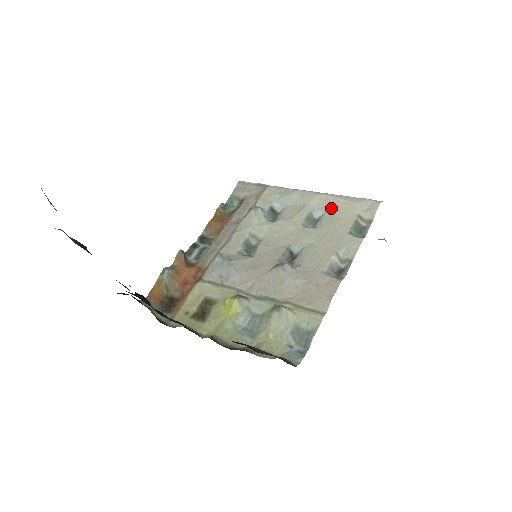
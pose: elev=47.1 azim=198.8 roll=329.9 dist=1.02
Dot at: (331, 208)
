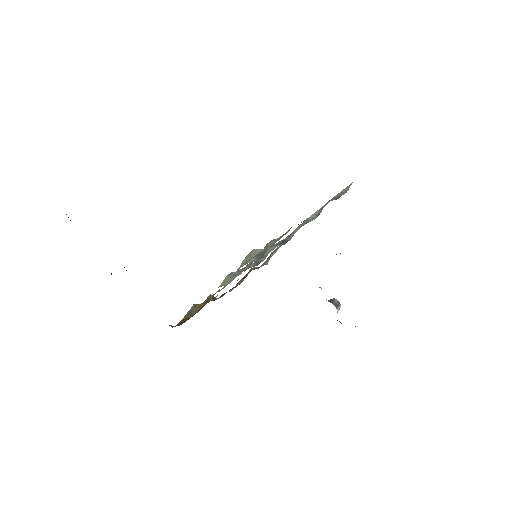
Dot at: occluded
